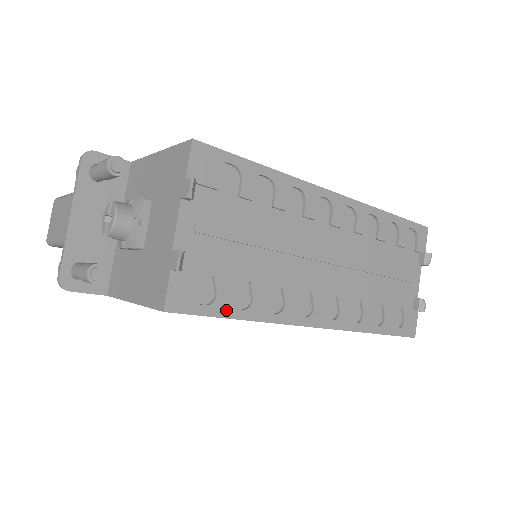
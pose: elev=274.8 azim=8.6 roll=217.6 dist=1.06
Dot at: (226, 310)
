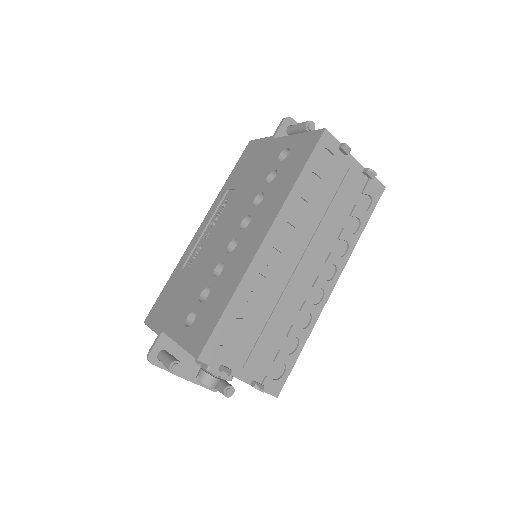
Dot at: (293, 358)
